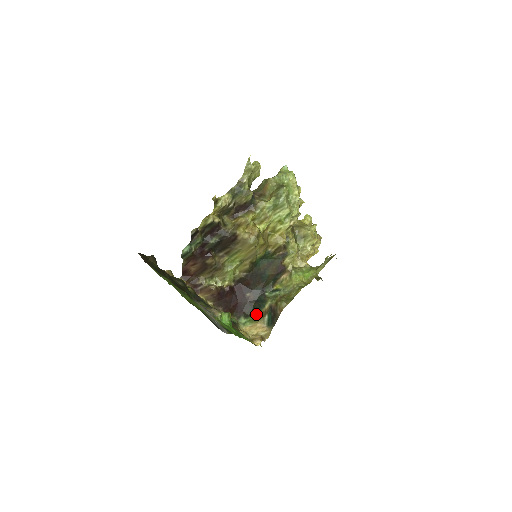
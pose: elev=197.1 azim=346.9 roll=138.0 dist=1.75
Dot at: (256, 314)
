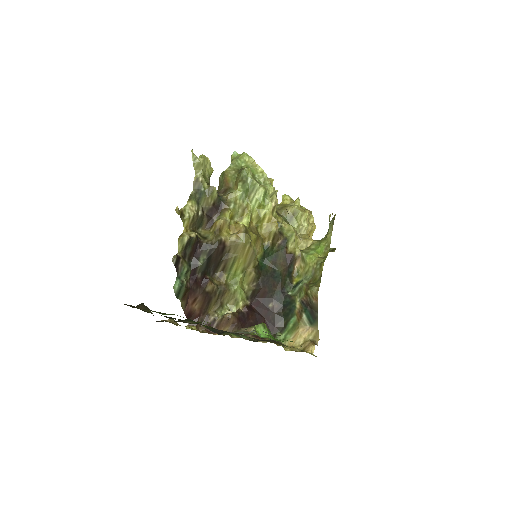
Dot at: (291, 321)
